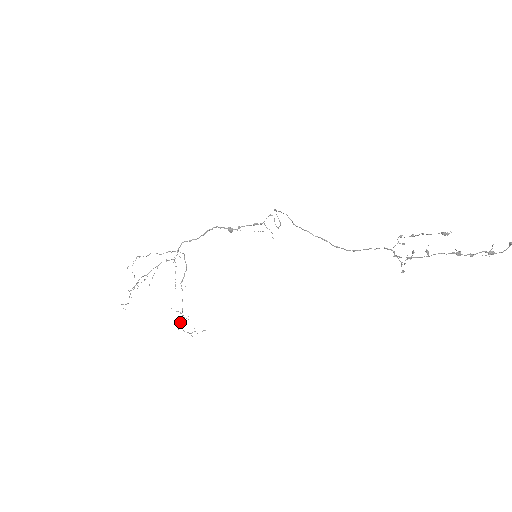
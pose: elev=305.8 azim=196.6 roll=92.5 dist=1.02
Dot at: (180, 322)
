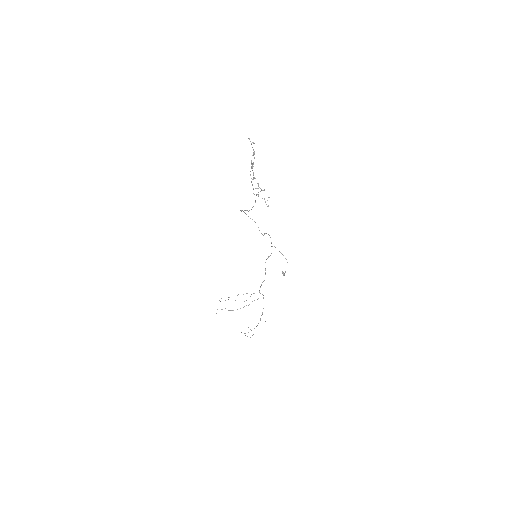
Dot at: occluded
